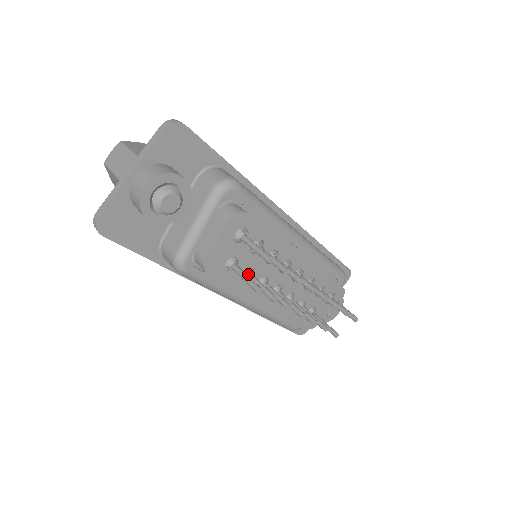
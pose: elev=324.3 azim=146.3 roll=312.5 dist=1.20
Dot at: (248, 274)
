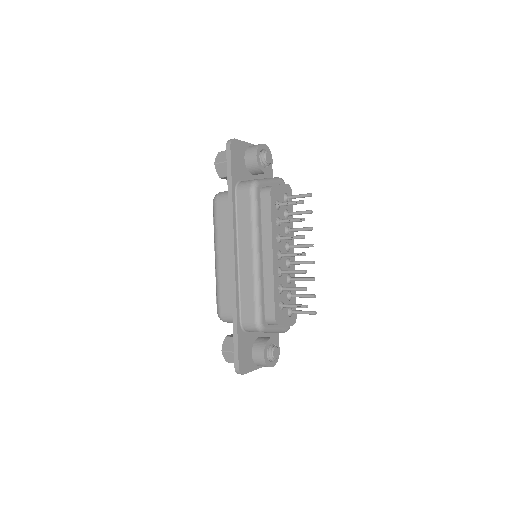
Dot at: (280, 219)
